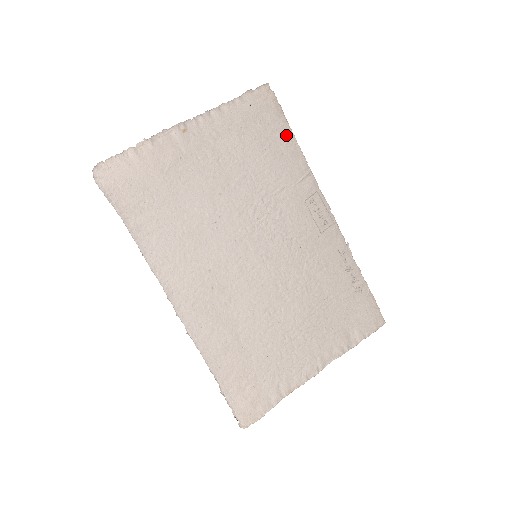
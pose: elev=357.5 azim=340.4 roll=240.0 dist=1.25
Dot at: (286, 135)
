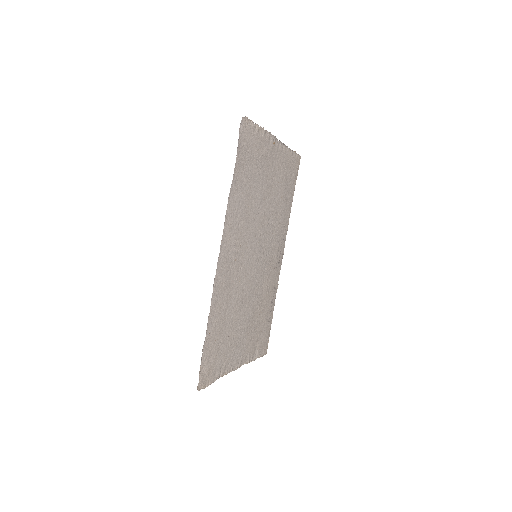
Dot at: (292, 193)
